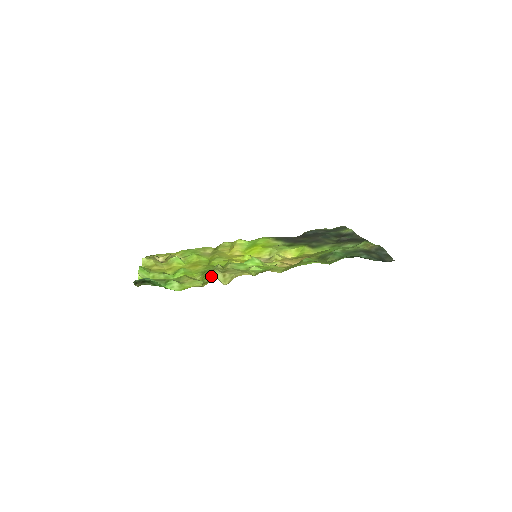
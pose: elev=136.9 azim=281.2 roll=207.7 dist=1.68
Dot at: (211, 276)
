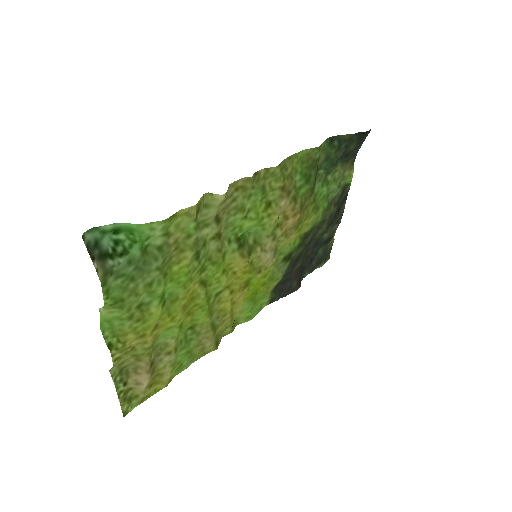
Dot at: (200, 212)
